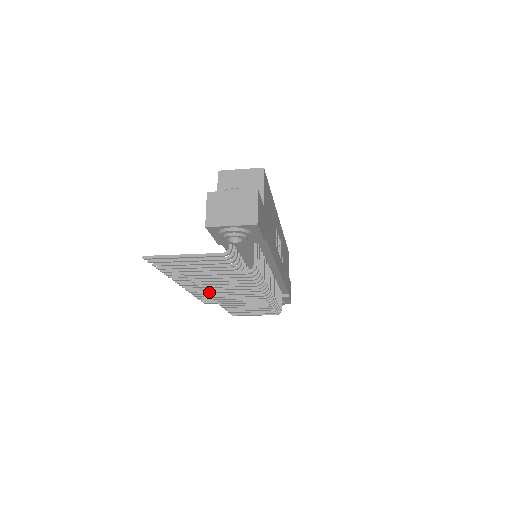
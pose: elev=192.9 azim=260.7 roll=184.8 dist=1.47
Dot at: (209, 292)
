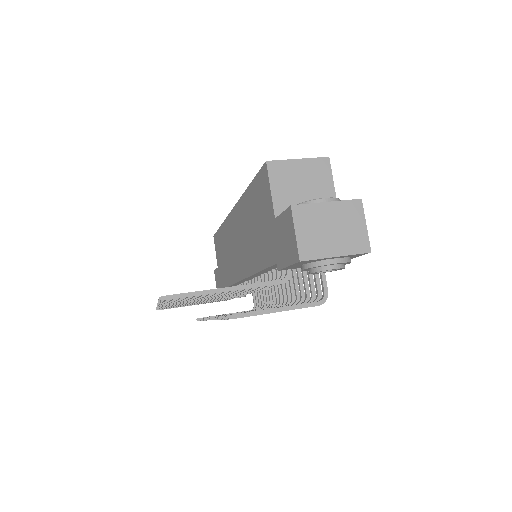
Dot at: occluded
